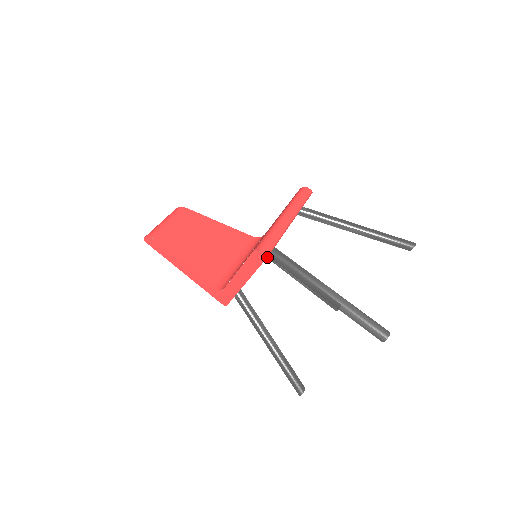
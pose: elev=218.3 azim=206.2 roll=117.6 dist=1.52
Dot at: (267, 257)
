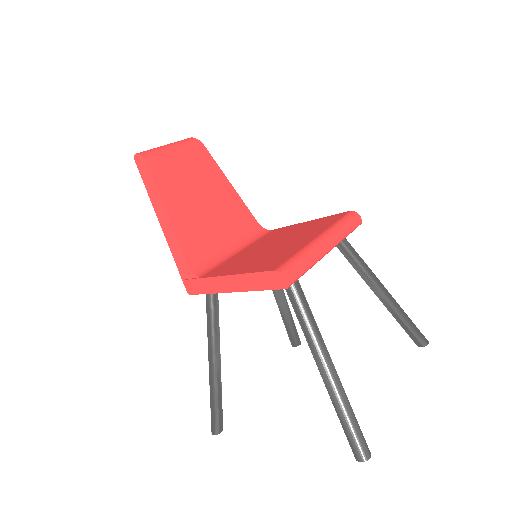
Dot at: occluded
